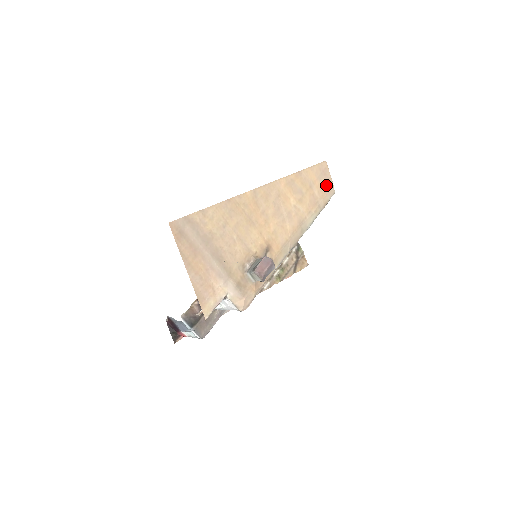
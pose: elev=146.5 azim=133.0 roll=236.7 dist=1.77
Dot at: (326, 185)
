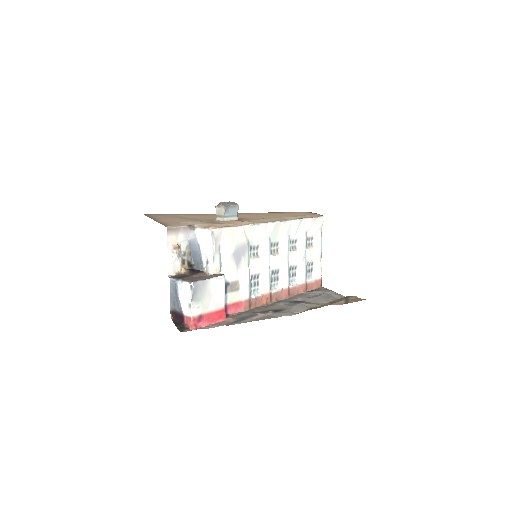
Dot at: occluded
